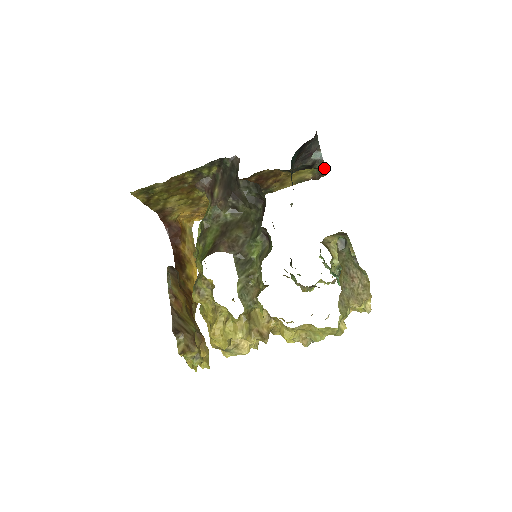
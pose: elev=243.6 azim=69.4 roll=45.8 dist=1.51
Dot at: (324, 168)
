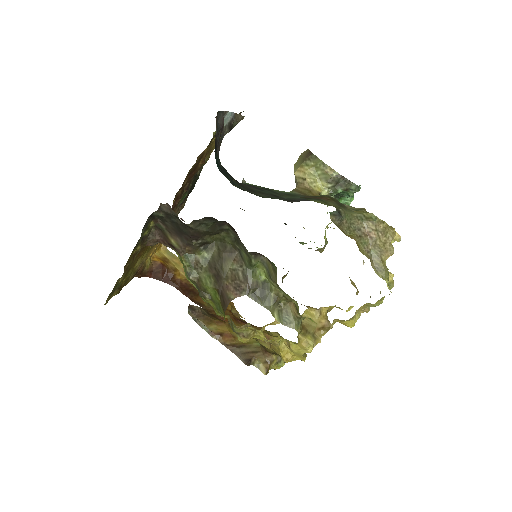
Dot at: (242, 117)
